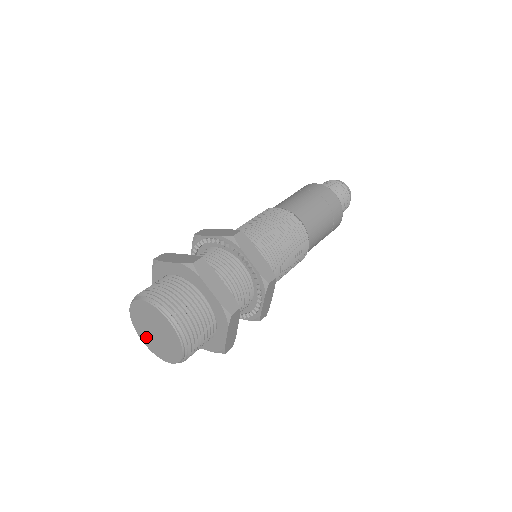
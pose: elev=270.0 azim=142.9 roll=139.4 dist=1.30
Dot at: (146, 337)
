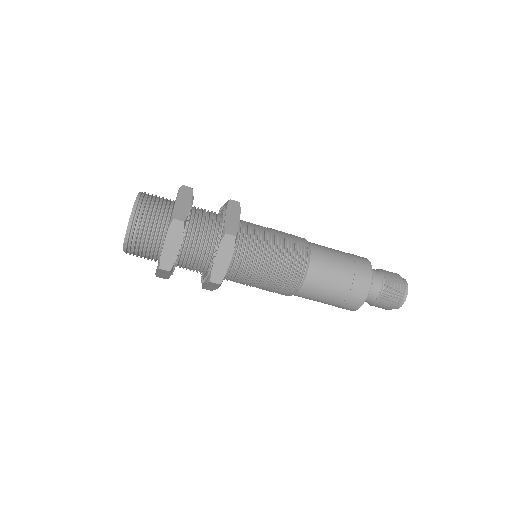
Dot at: occluded
